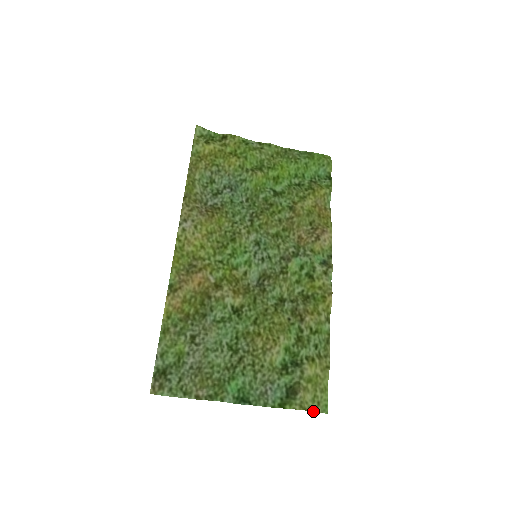
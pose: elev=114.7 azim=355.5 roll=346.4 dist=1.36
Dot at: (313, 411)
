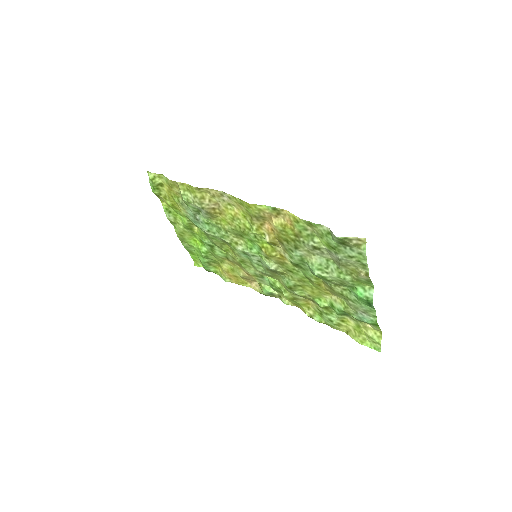
Dot at: (380, 342)
